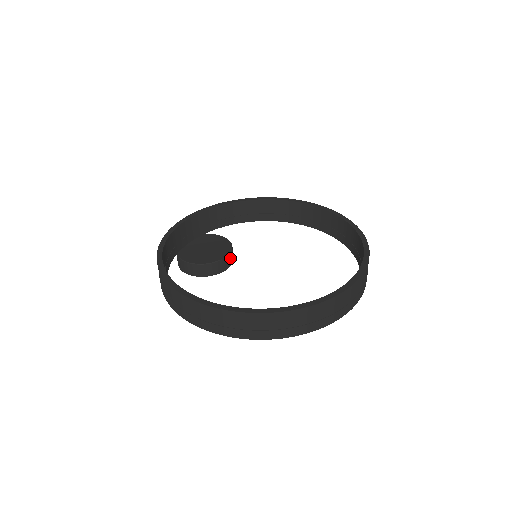
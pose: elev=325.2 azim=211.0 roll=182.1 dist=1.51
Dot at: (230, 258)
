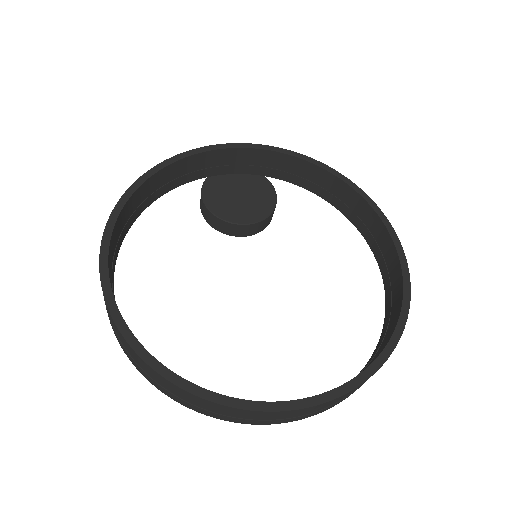
Dot at: (252, 228)
